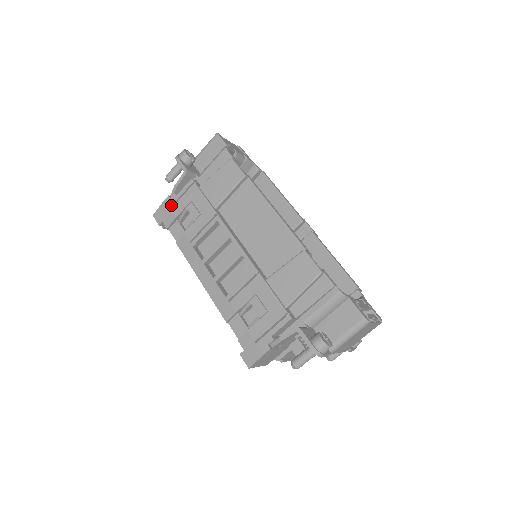
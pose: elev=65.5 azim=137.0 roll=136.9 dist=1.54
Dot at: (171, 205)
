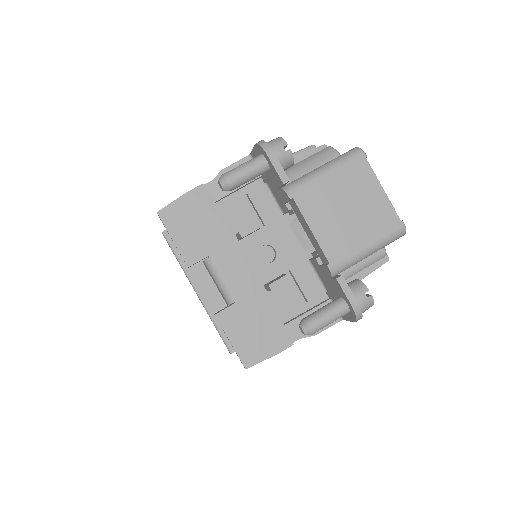
Dot at: occluded
